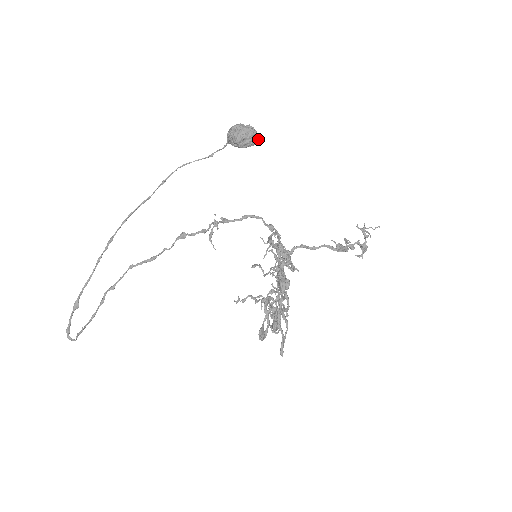
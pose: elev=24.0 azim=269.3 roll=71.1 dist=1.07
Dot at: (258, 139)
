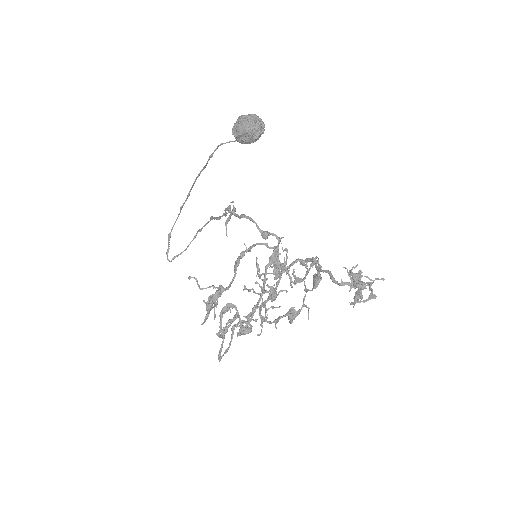
Dot at: (257, 136)
